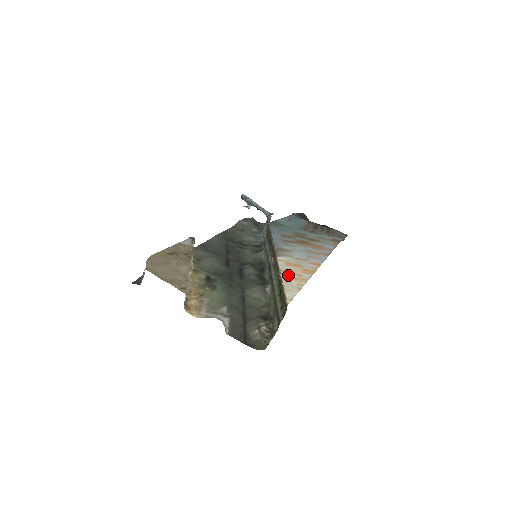
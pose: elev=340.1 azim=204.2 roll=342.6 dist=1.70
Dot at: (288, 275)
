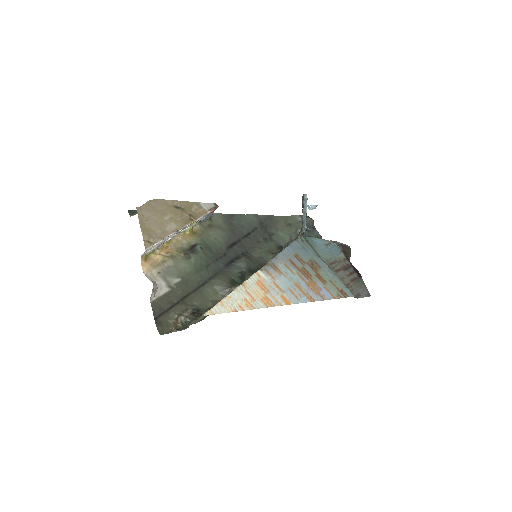
Dot at: (243, 292)
